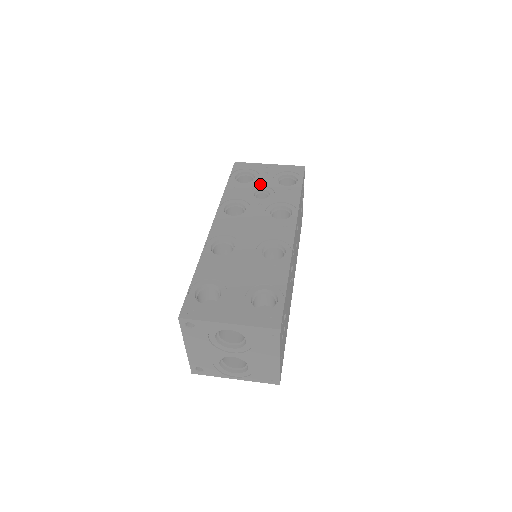
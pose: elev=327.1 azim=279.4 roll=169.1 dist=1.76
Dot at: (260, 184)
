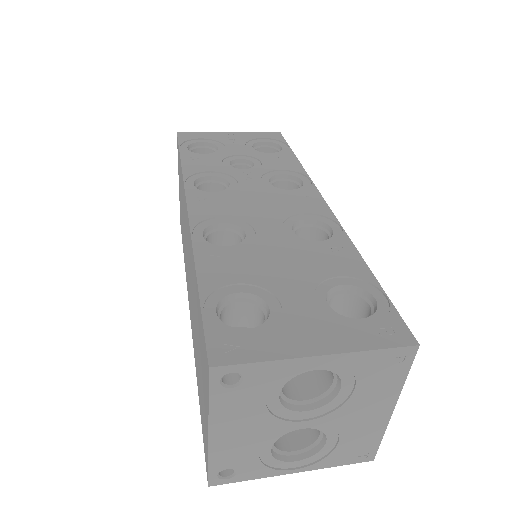
Dot at: (232, 153)
